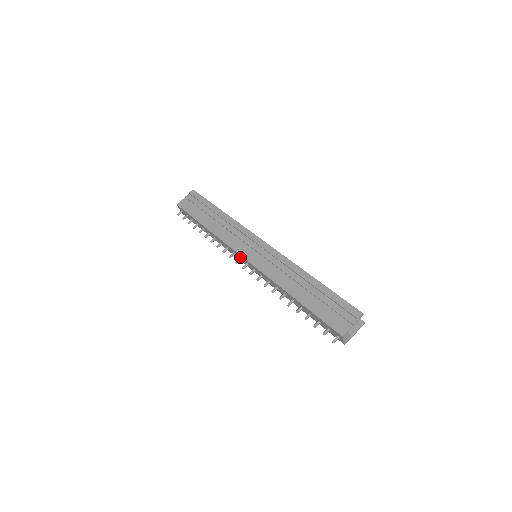
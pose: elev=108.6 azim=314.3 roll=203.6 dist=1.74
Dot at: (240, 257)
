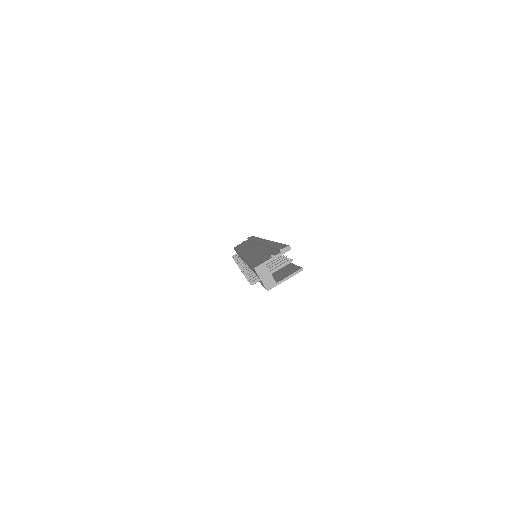
Dot at: (243, 260)
